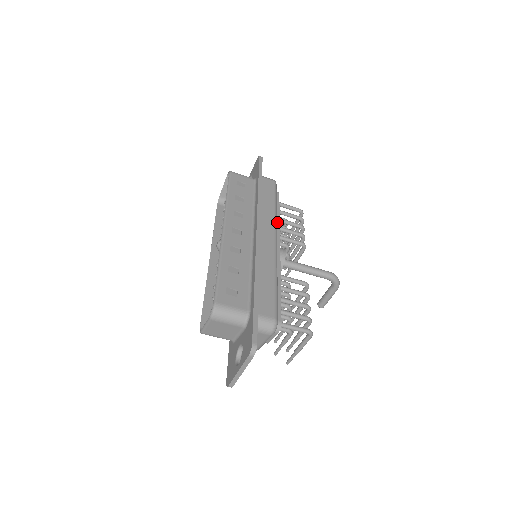
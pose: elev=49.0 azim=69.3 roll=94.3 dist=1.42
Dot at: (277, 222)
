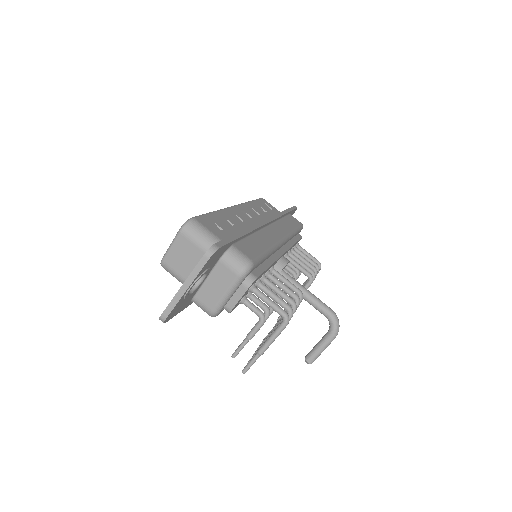
Dot at: (291, 243)
